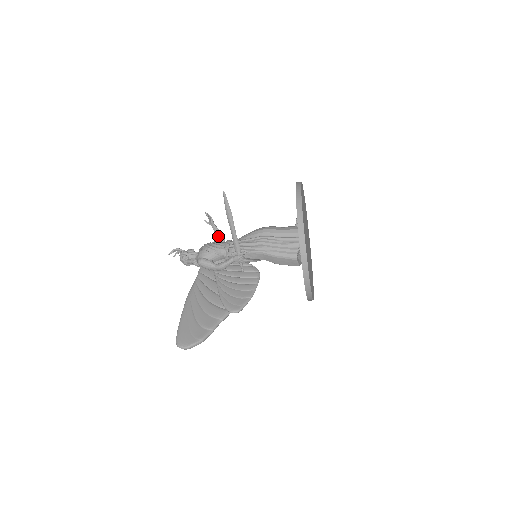
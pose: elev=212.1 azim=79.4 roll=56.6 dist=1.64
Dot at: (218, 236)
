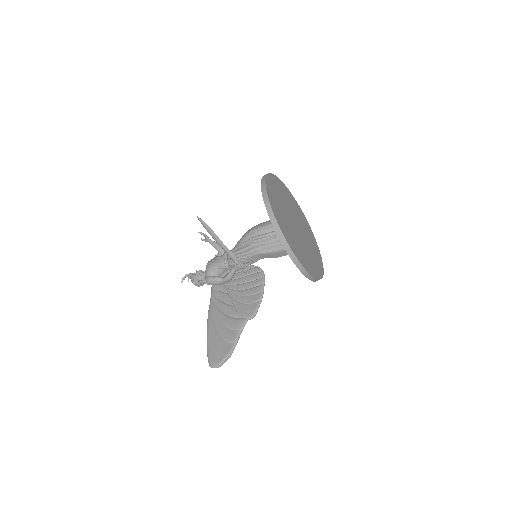
Dot at: (217, 249)
